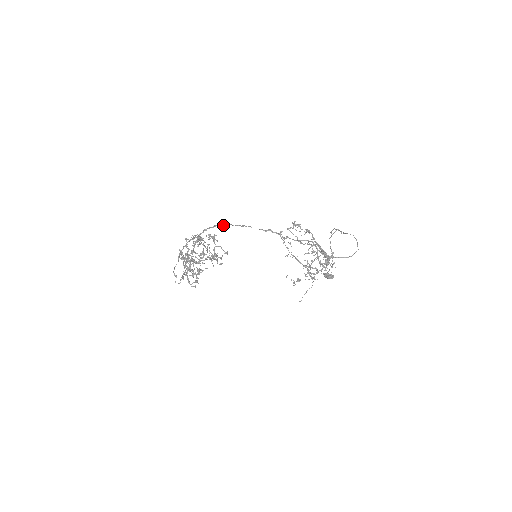
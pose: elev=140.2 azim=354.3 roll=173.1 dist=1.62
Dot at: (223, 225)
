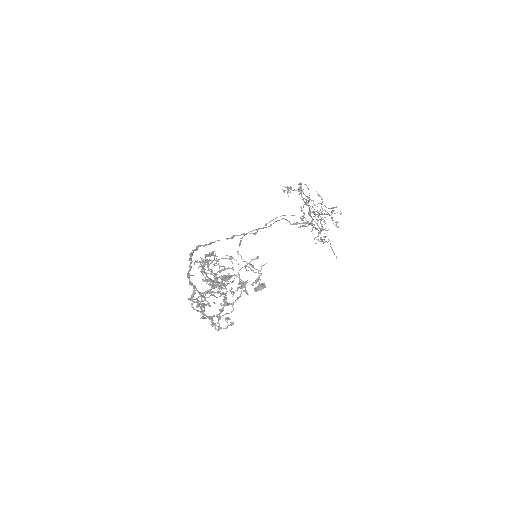
Dot at: (197, 249)
